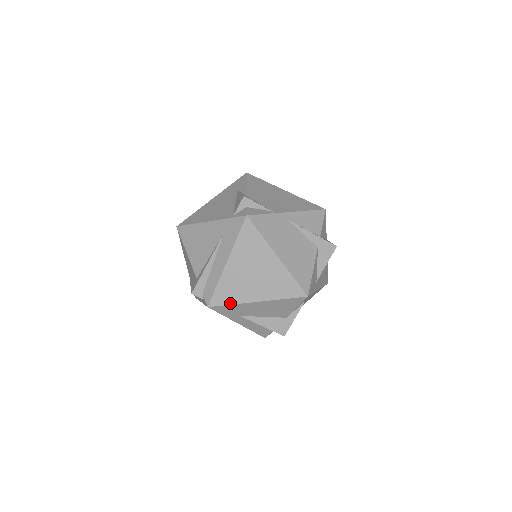
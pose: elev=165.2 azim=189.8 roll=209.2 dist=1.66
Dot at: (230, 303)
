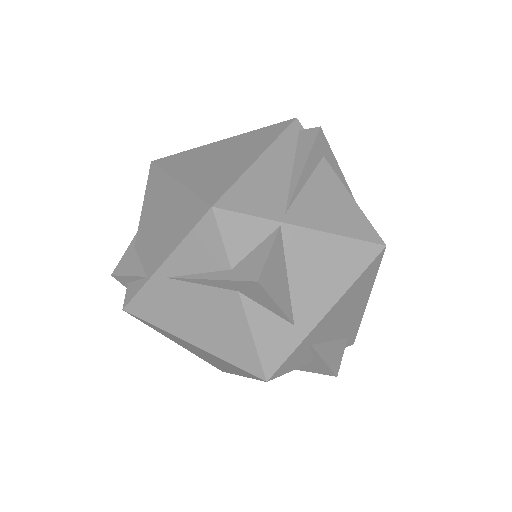
Dot at: (228, 372)
